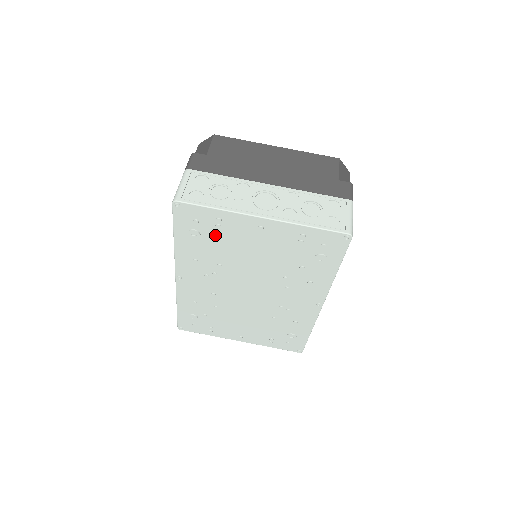
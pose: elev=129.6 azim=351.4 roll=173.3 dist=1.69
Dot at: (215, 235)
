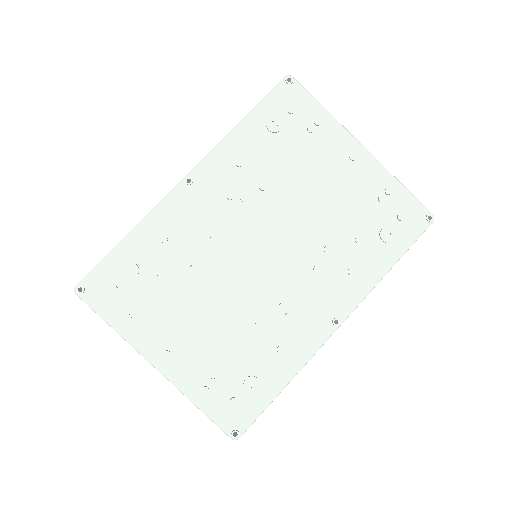
Dot at: (296, 140)
